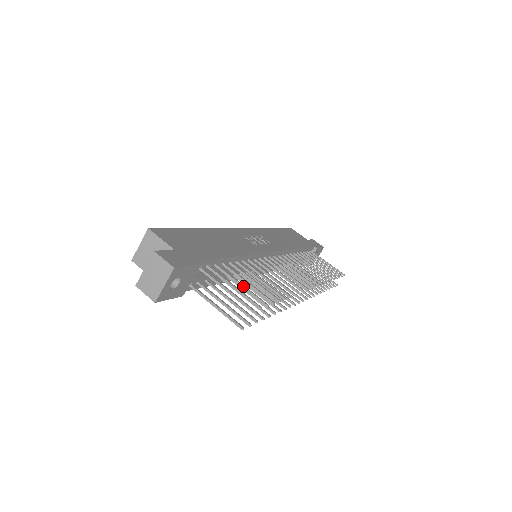
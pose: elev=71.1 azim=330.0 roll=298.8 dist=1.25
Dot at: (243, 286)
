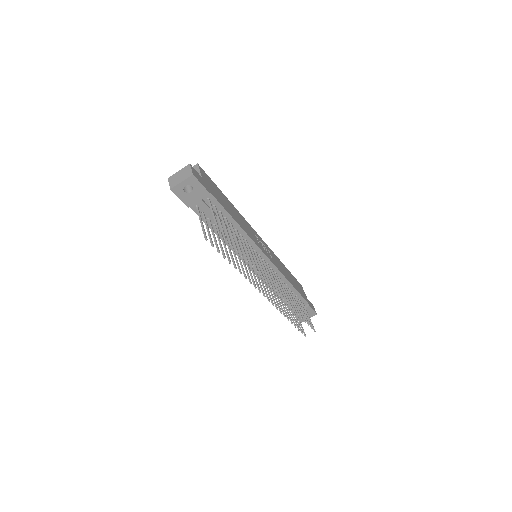
Dot at: (226, 228)
